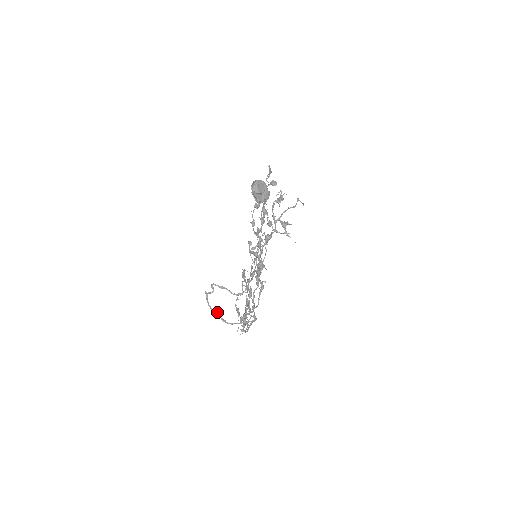
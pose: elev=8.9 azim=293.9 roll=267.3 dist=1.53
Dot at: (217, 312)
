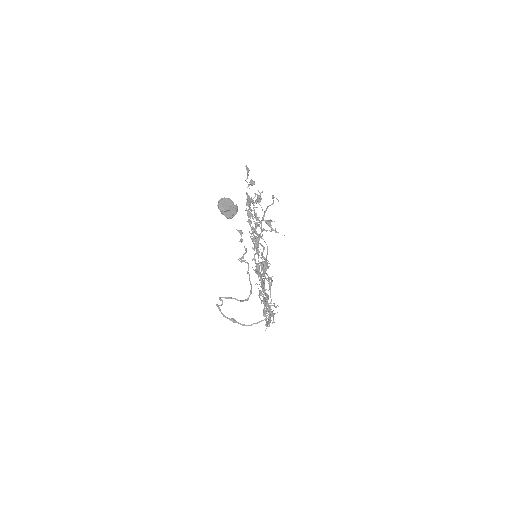
Dot at: (233, 319)
